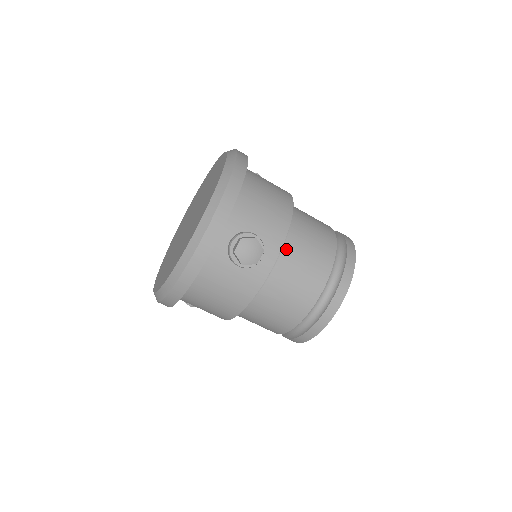
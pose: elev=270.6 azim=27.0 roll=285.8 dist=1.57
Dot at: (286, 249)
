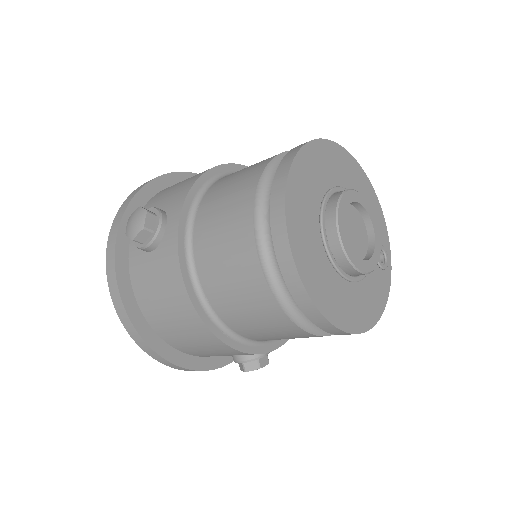
Dot at: (204, 201)
